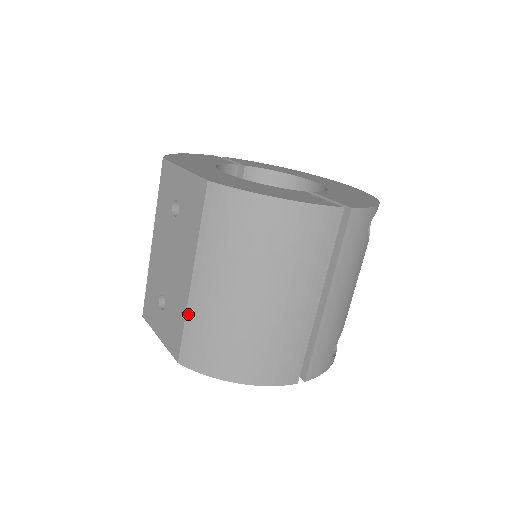
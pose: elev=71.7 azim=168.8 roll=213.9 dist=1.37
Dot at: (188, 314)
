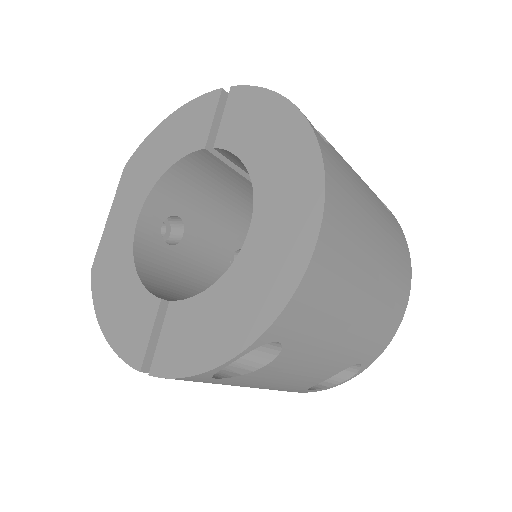
Dot at: occluded
